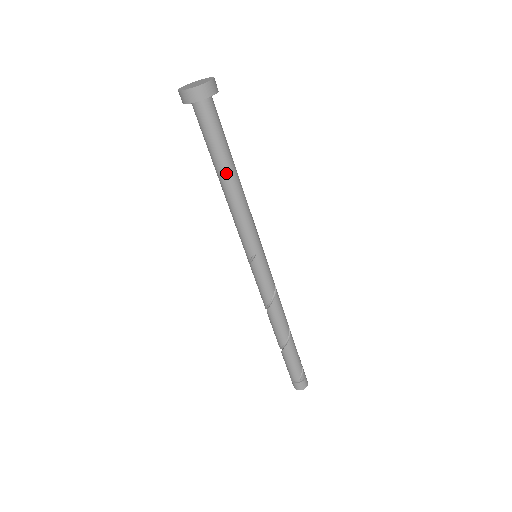
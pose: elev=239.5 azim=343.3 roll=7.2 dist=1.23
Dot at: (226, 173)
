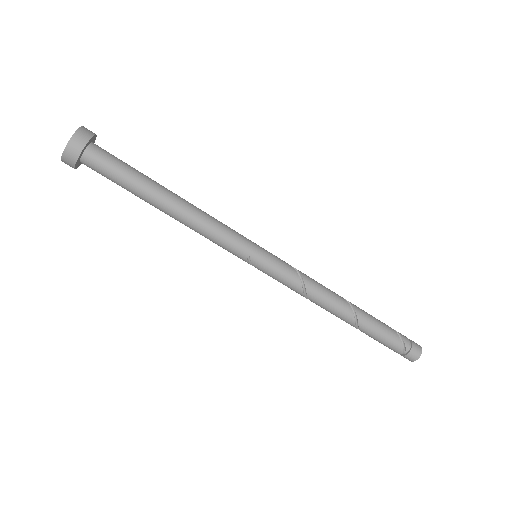
Dot at: (157, 203)
